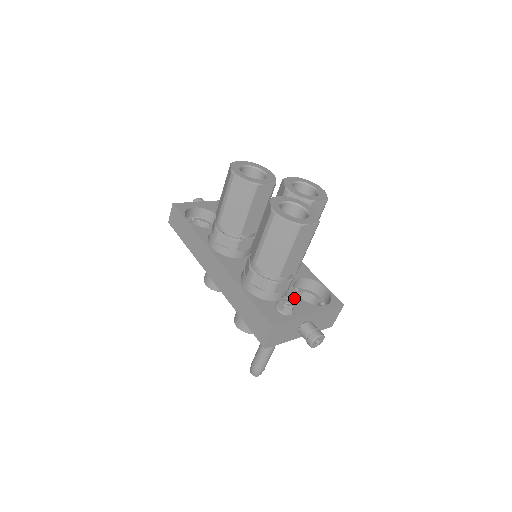
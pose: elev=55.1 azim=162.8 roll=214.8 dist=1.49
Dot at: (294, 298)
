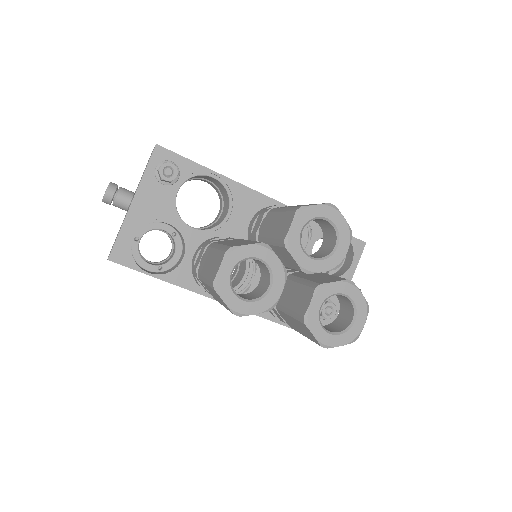
Dot at: occluded
